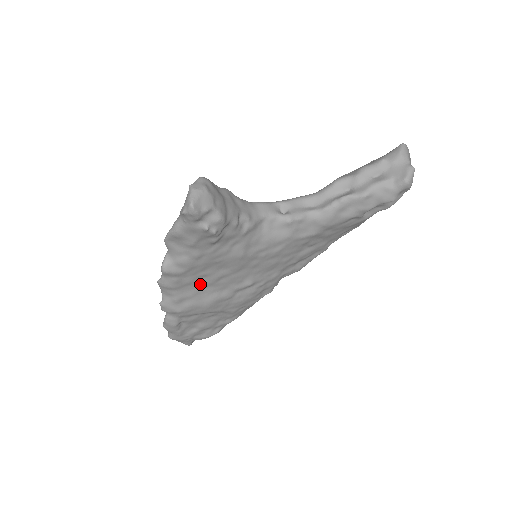
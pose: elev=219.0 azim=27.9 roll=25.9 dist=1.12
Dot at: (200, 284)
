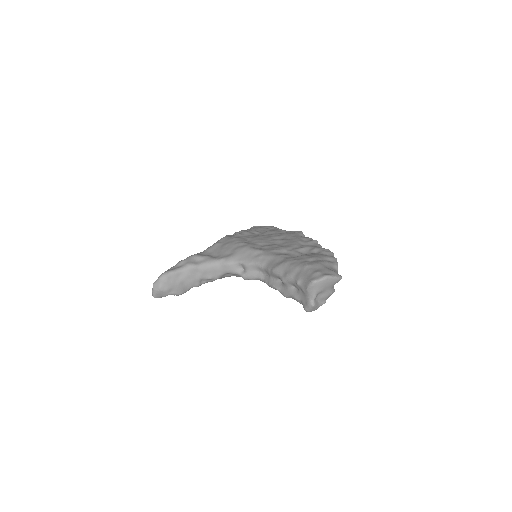
Dot at: occluded
